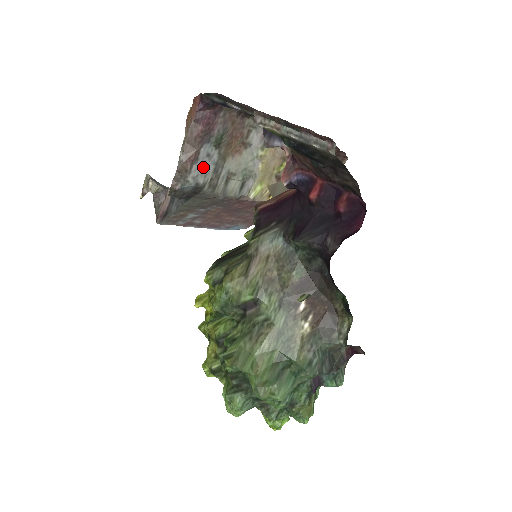
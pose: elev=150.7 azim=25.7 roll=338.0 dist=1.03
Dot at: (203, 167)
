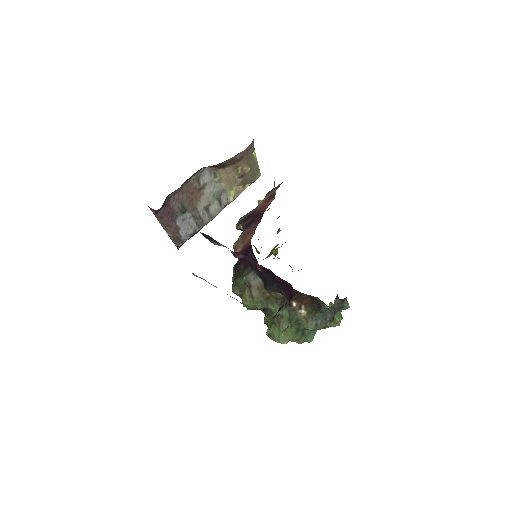
Dot at: (186, 226)
